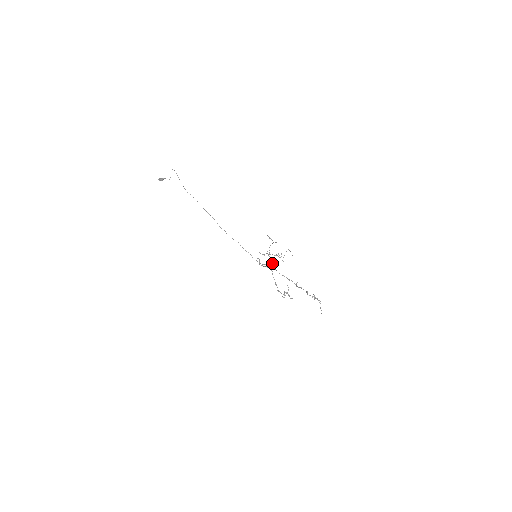
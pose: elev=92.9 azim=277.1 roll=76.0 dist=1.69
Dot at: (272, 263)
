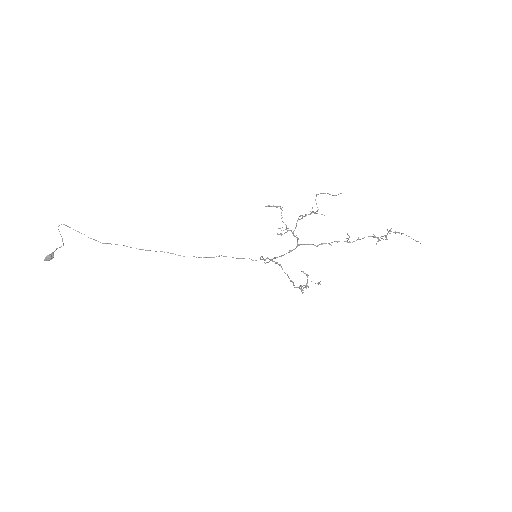
Dot at: (298, 238)
